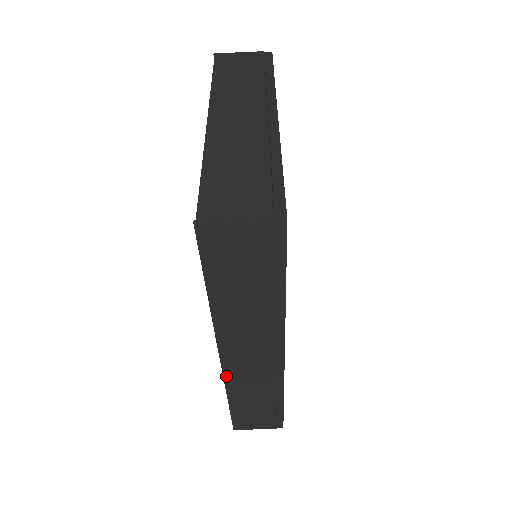
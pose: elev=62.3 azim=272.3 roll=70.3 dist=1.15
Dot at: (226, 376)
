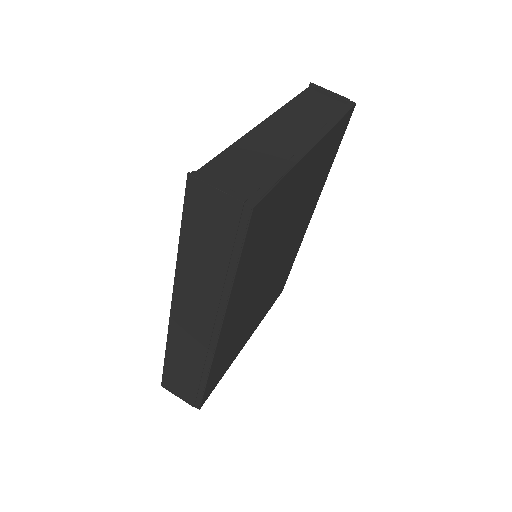
Dot at: (171, 327)
